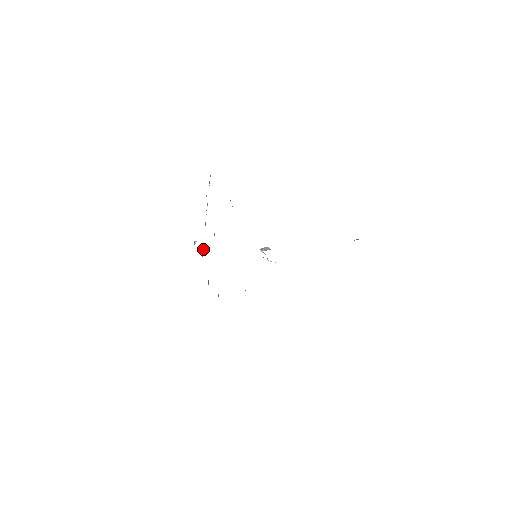
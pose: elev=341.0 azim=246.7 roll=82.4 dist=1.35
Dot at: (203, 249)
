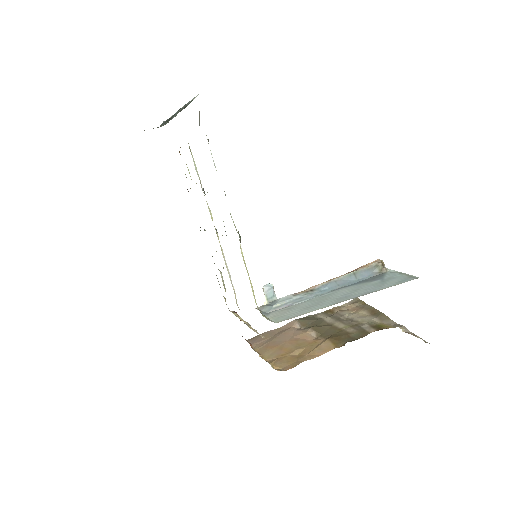
Dot at: occluded
